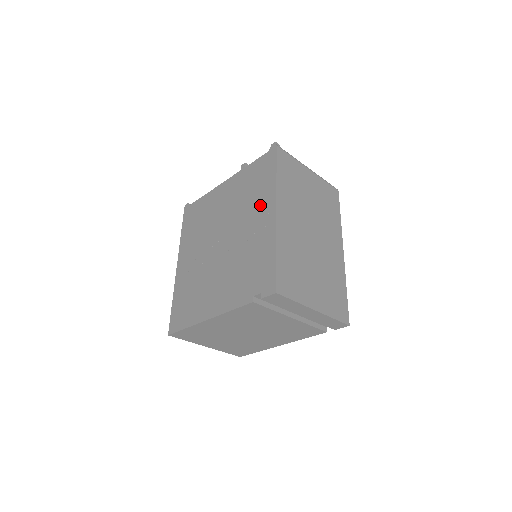
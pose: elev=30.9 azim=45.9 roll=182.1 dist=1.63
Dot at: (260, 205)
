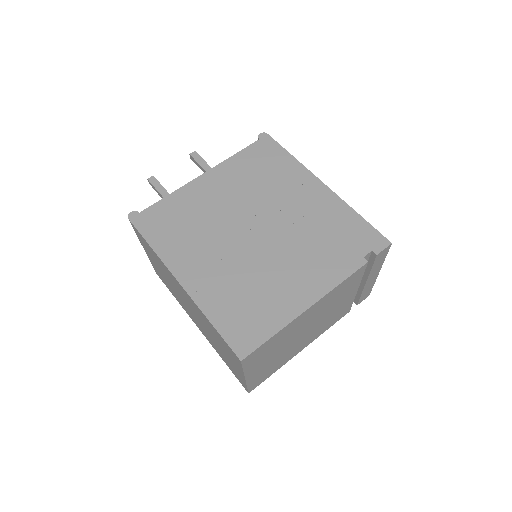
Dot at: (293, 183)
